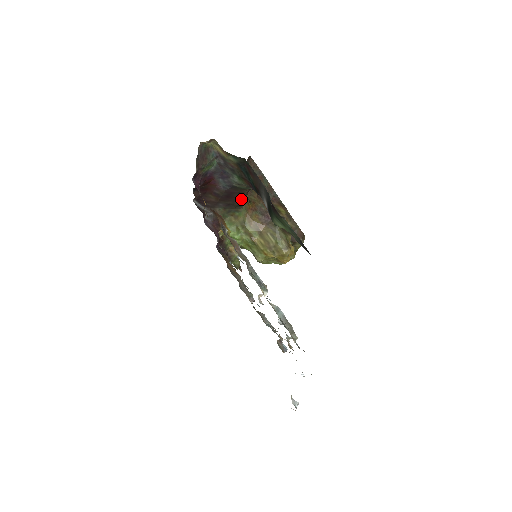
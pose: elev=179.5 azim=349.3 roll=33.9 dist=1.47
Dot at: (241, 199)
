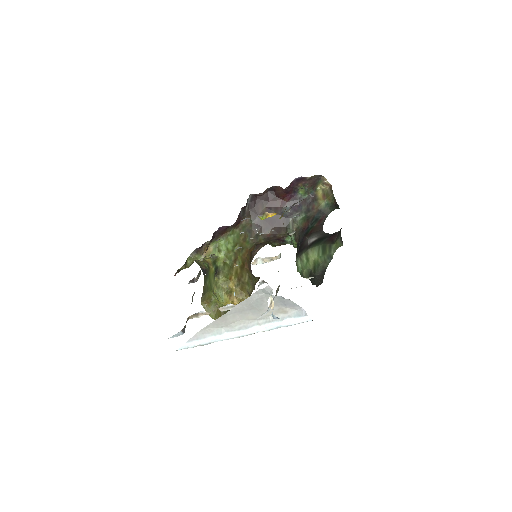
Dot at: (271, 234)
